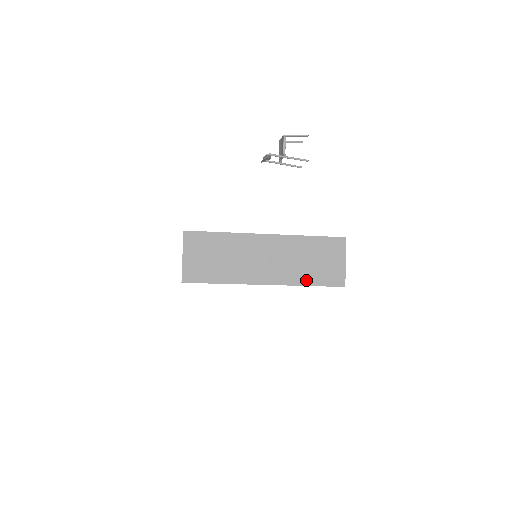
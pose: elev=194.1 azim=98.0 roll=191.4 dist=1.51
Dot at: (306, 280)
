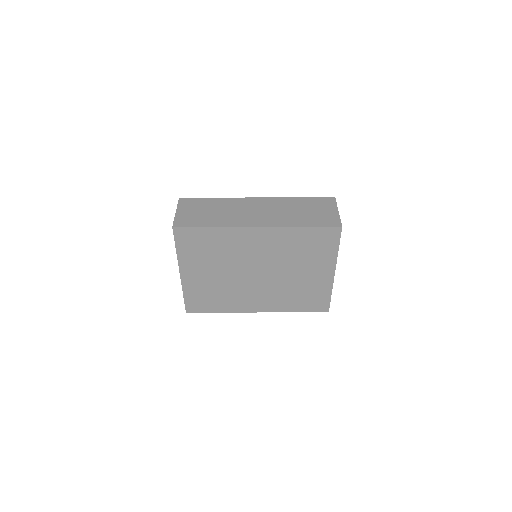
Dot at: (299, 223)
